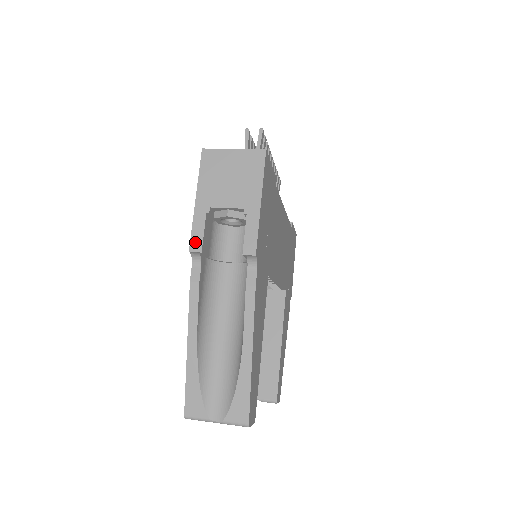
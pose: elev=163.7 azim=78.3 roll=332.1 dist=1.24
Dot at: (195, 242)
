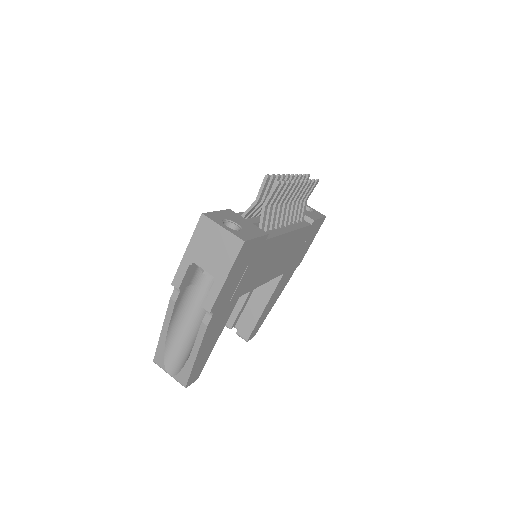
Dot at: (176, 280)
